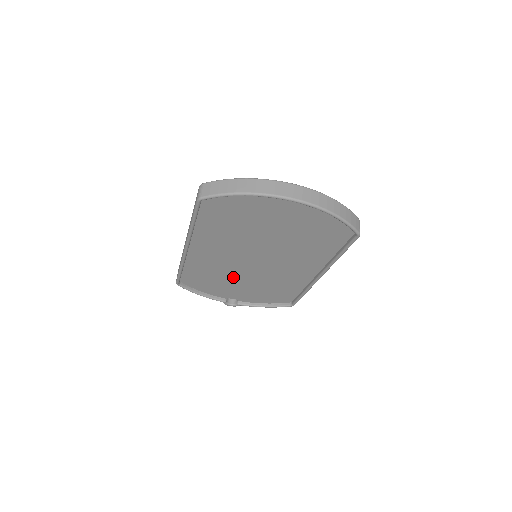
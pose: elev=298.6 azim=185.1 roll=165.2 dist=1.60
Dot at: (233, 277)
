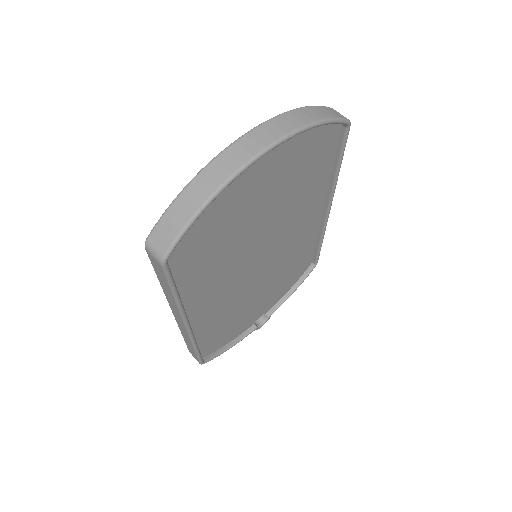
Dot at: (248, 299)
